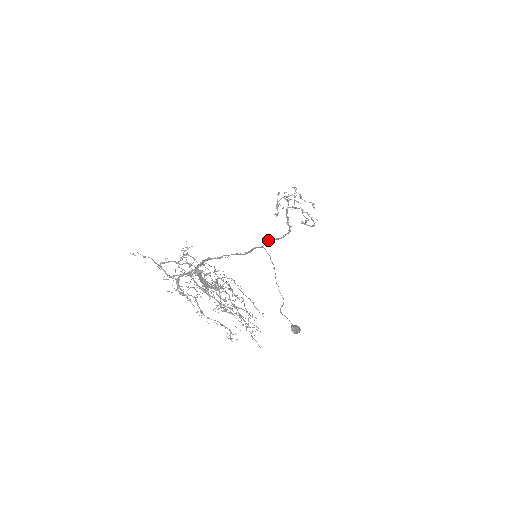
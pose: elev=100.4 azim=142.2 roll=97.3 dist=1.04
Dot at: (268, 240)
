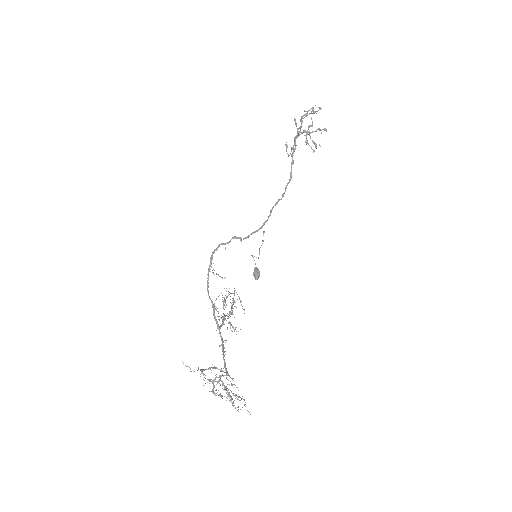
Dot at: occluded
